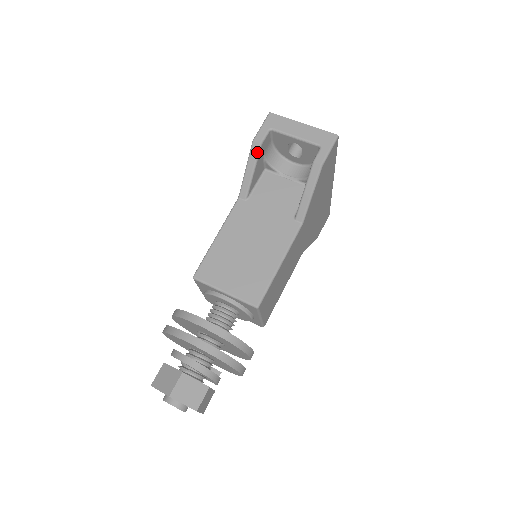
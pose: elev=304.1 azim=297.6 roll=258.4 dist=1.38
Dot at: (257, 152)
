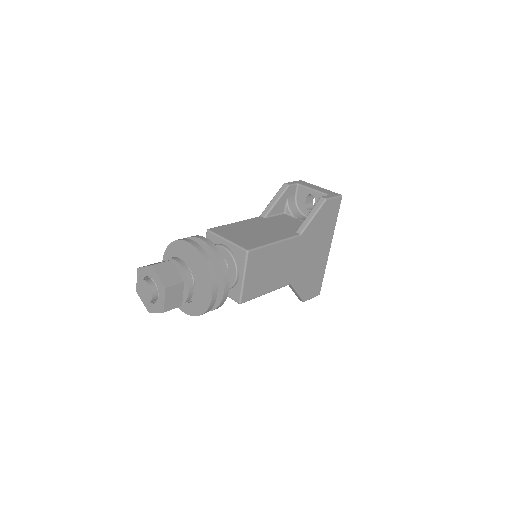
Dot at: (284, 189)
